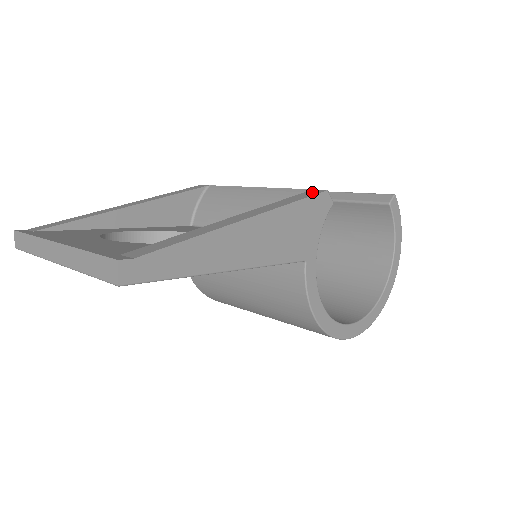
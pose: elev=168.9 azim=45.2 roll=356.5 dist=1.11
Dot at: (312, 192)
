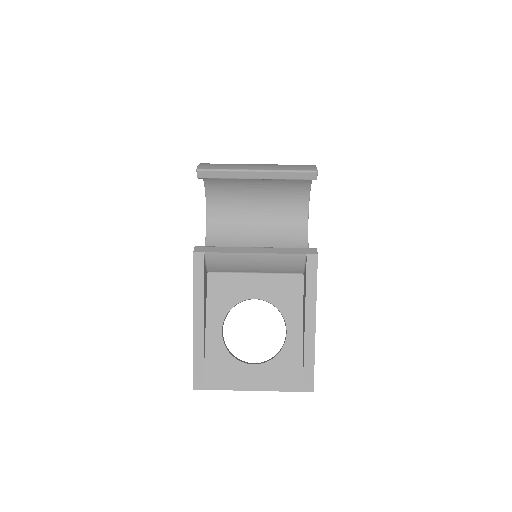
Dot at: (312, 263)
